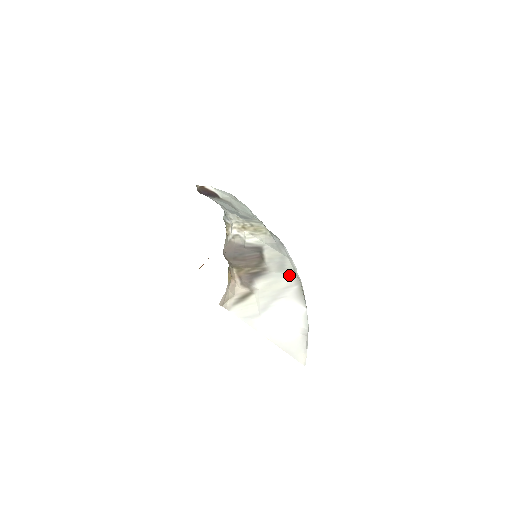
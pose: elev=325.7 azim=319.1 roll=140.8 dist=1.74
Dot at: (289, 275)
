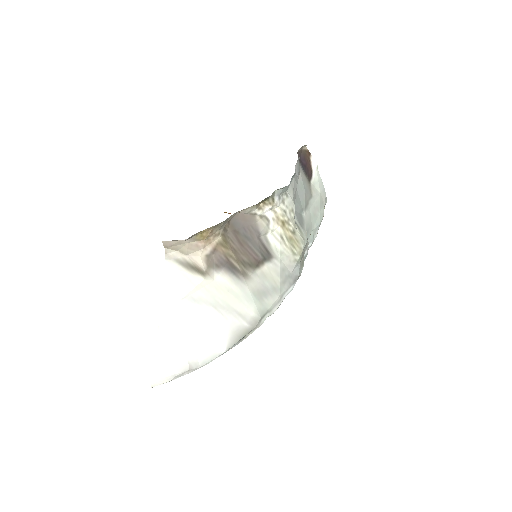
Dot at: (256, 308)
